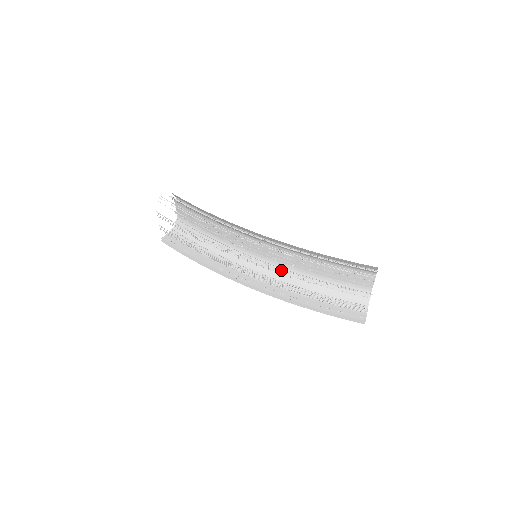
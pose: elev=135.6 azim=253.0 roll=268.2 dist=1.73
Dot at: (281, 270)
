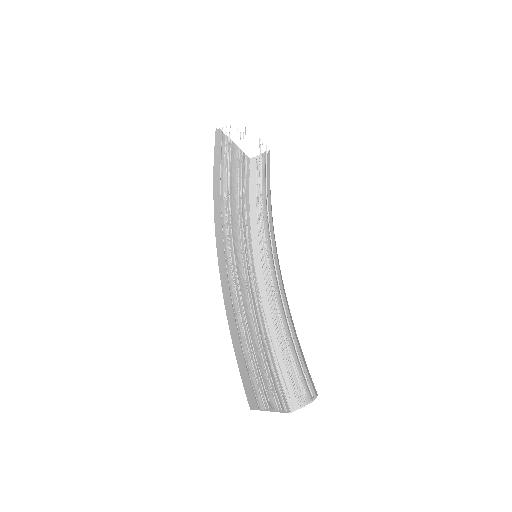
Dot at: (278, 286)
